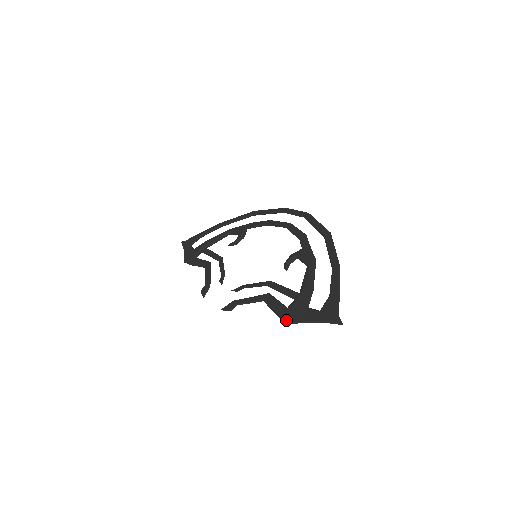
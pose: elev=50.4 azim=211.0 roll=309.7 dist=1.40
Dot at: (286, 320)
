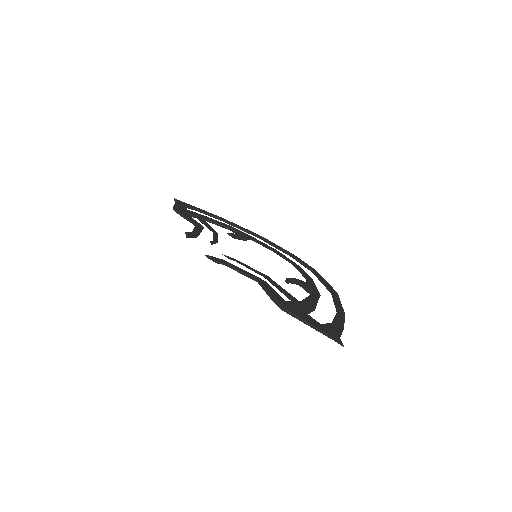
Dot at: (282, 305)
